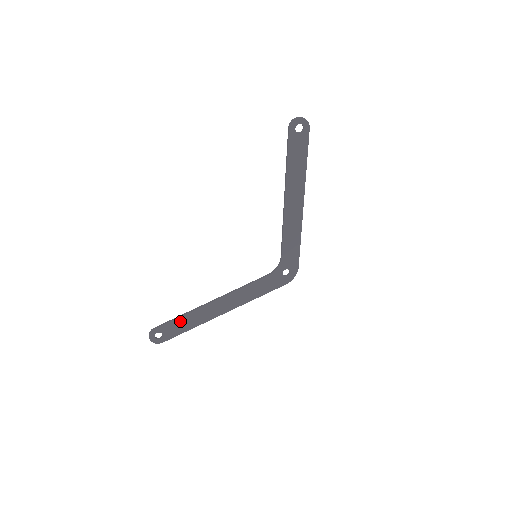
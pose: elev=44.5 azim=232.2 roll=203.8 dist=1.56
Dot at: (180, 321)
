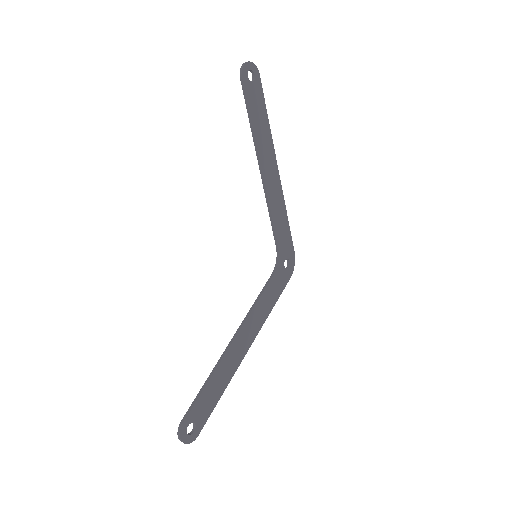
Dot at: (208, 390)
